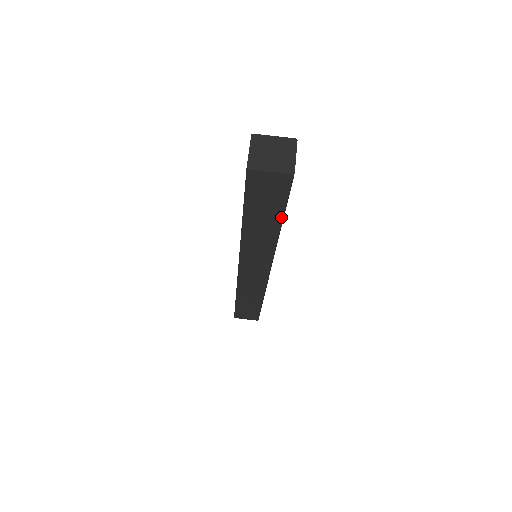
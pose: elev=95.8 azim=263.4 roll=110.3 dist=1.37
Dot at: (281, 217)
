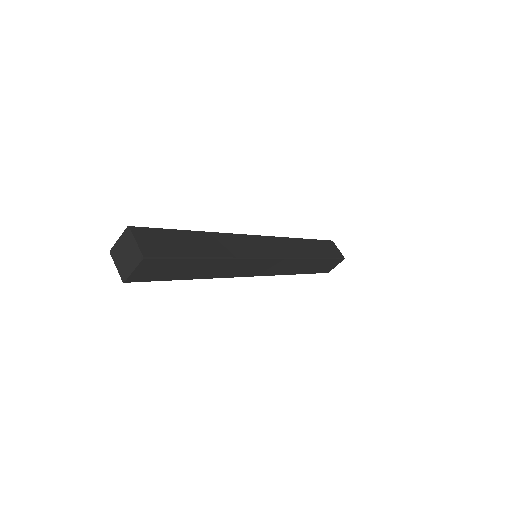
Dot at: (197, 260)
